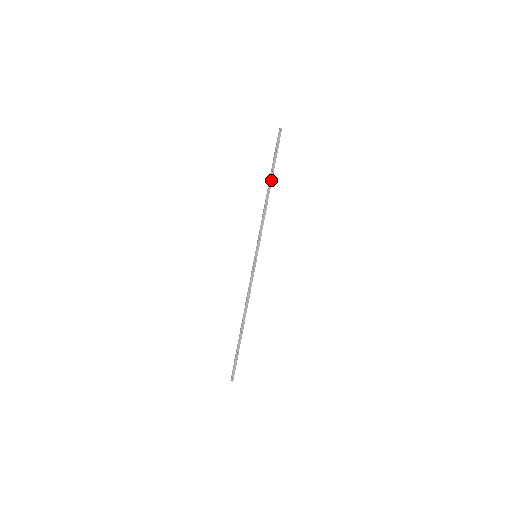
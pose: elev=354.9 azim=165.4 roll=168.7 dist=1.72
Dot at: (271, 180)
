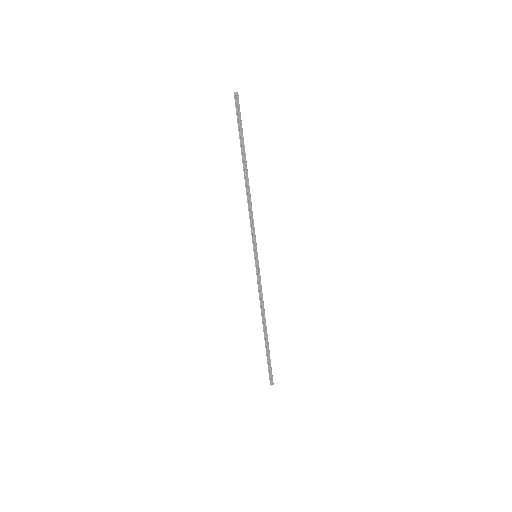
Dot at: (245, 163)
